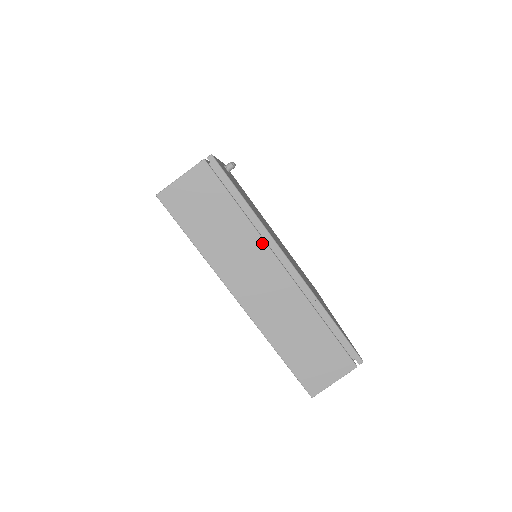
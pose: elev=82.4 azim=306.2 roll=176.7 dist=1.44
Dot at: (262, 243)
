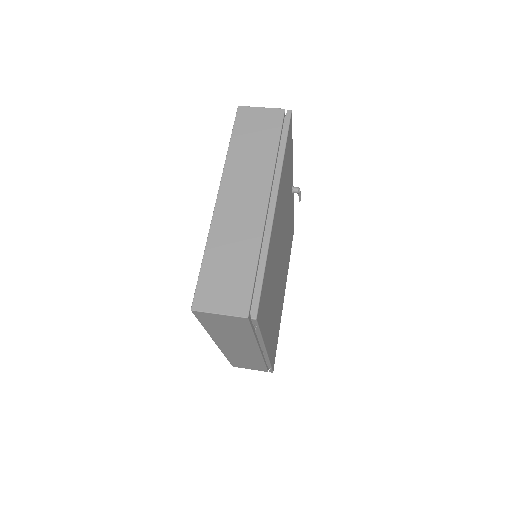
Dot at: (270, 176)
